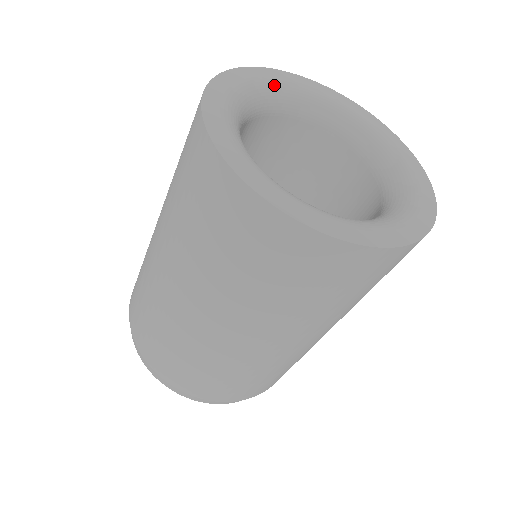
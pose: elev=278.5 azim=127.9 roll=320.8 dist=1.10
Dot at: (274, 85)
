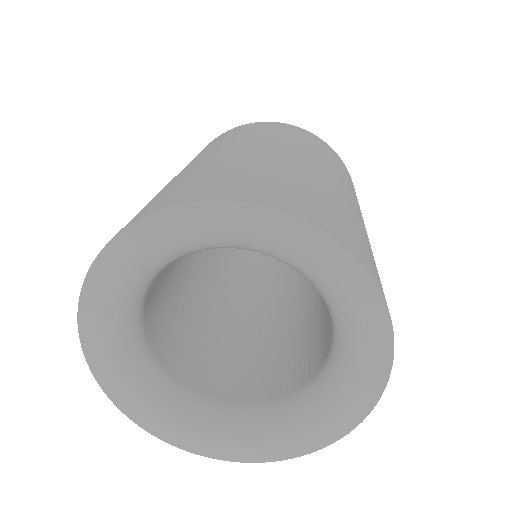
Dot at: (212, 237)
